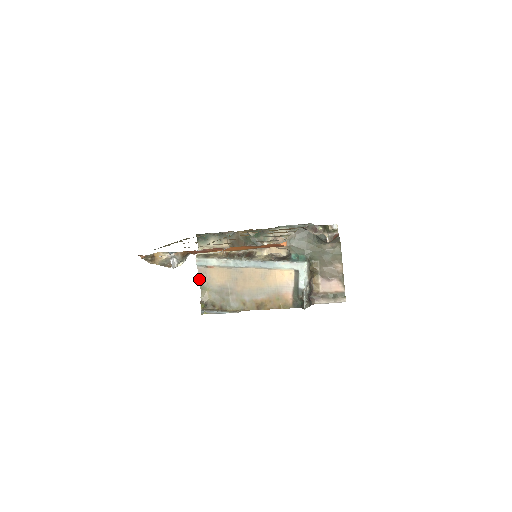
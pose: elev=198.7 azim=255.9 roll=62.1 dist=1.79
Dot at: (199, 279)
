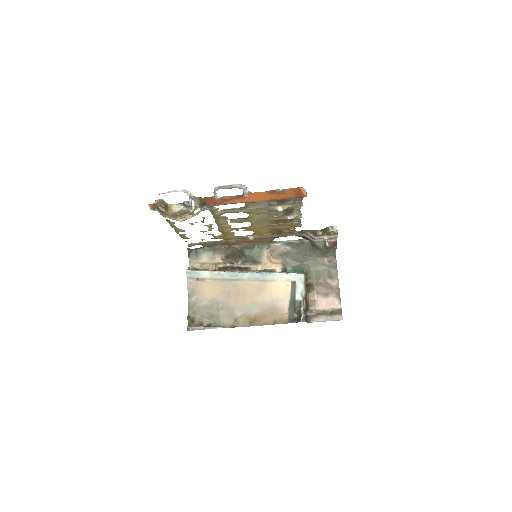
Dot at: (188, 293)
